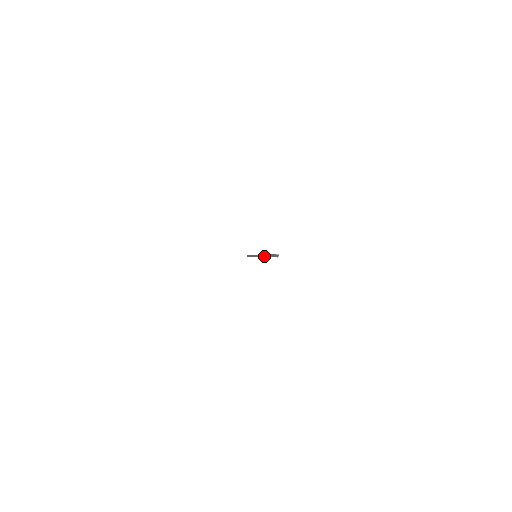
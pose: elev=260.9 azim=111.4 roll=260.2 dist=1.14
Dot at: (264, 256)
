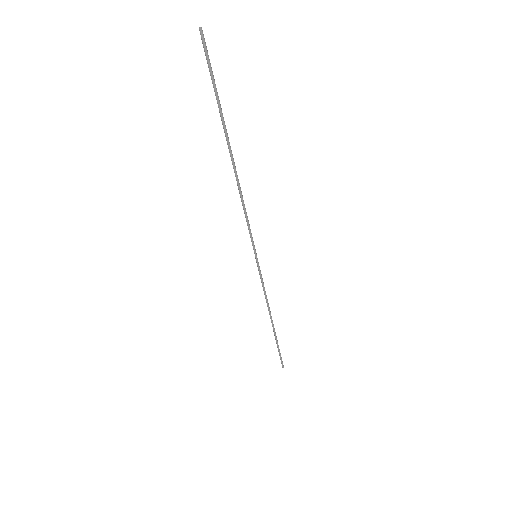
Dot at: occluded
